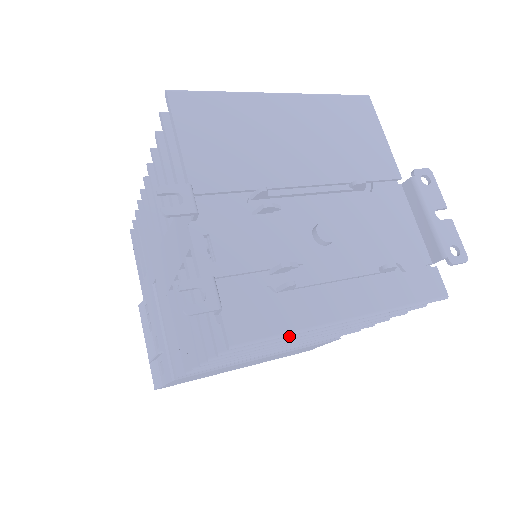
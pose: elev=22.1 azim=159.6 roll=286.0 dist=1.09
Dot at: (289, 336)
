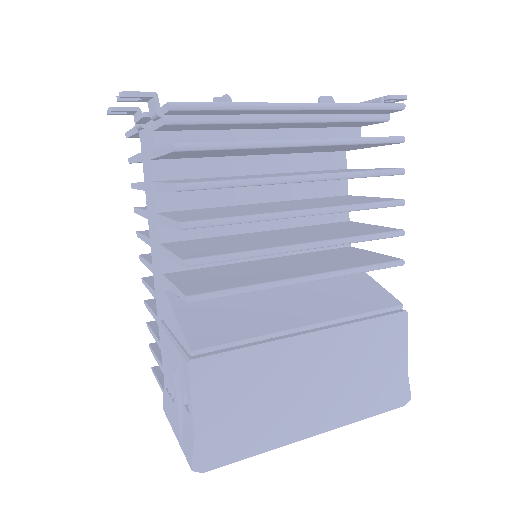
Dot at: (251, 141)
